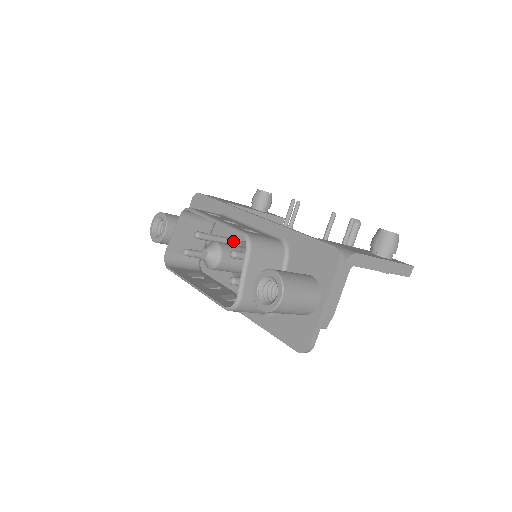
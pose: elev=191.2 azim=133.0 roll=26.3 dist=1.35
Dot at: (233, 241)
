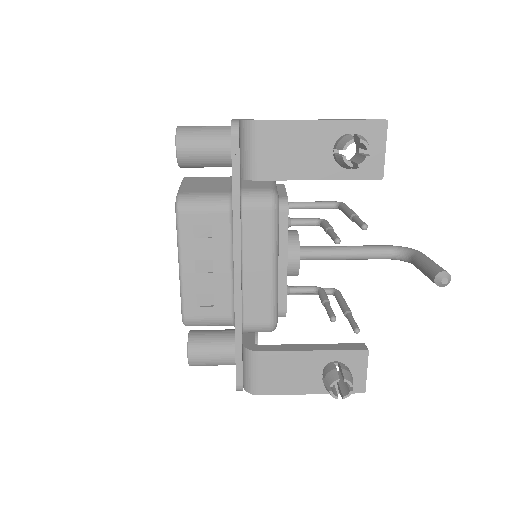
Dot at: occluded
